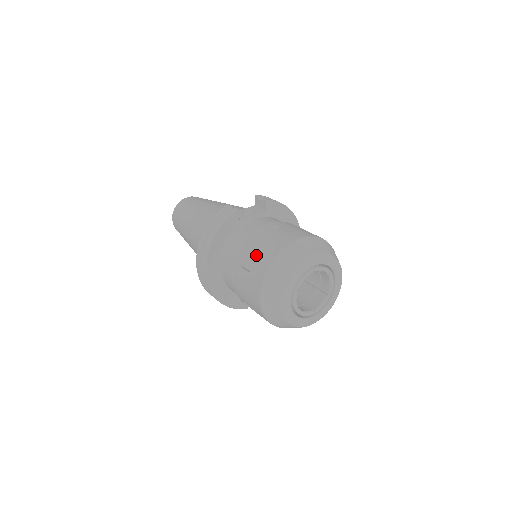
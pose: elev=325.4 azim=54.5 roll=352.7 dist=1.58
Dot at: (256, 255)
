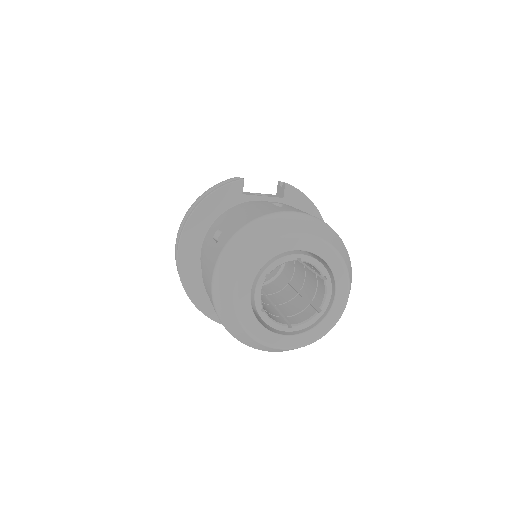
Dot at: (233, 222)
